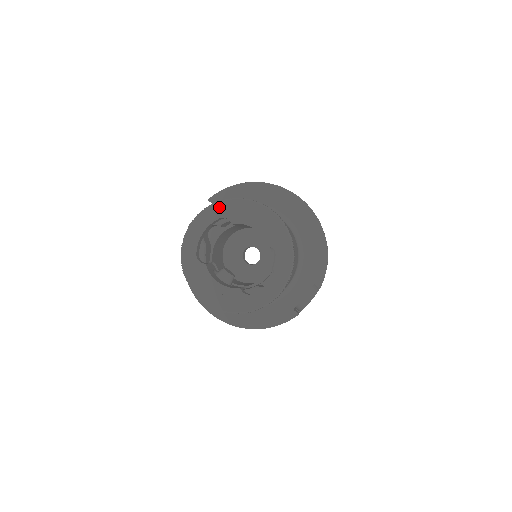
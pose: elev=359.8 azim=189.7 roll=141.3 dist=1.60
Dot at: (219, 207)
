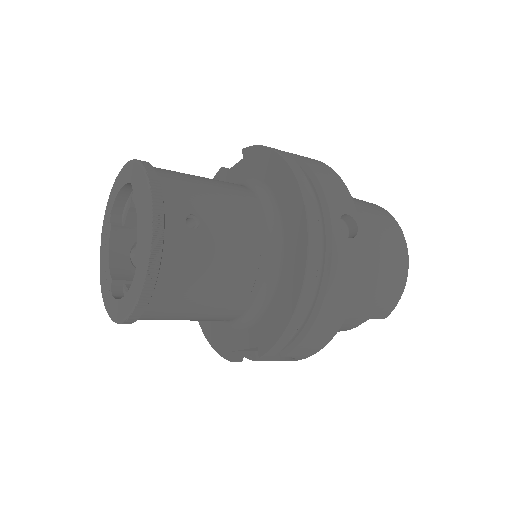
Dot at: (134, 168)
